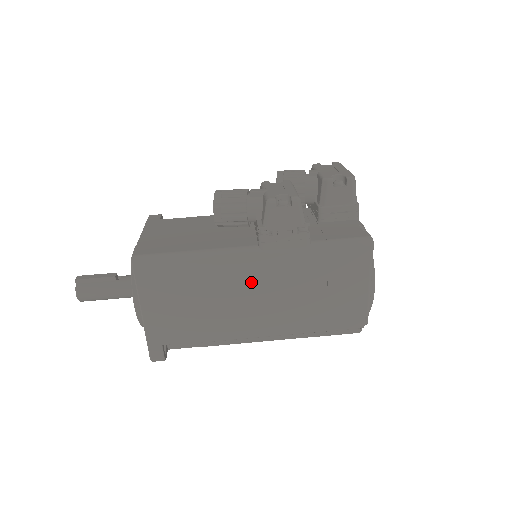
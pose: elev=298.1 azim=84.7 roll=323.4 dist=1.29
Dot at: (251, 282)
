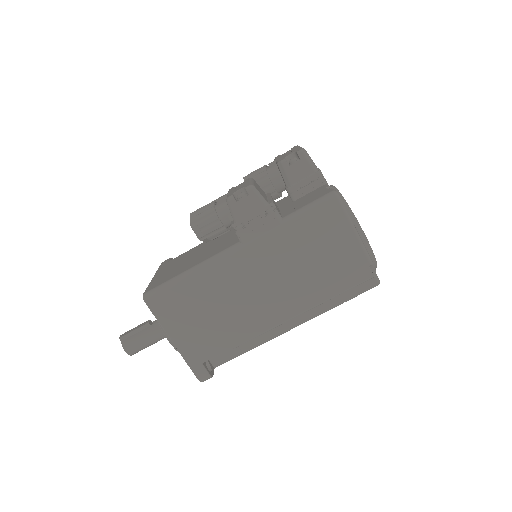
Dot at: (248, 276)
